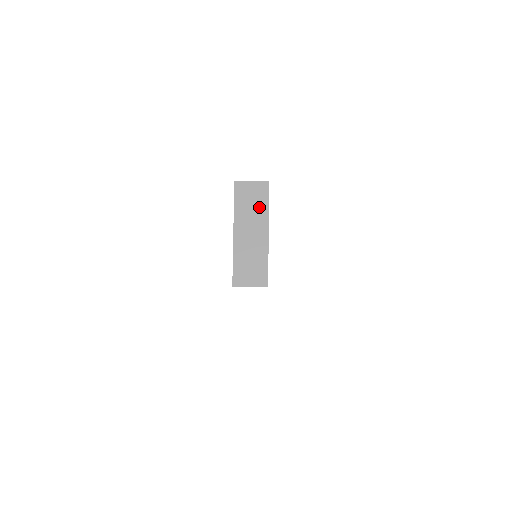
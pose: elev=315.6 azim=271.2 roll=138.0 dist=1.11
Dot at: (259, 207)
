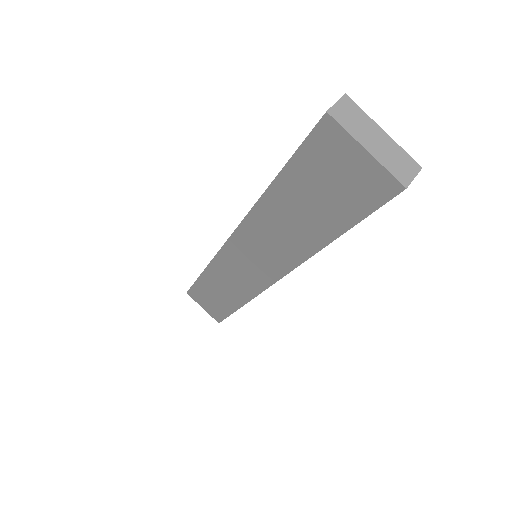
Dot at: (359, 117)
